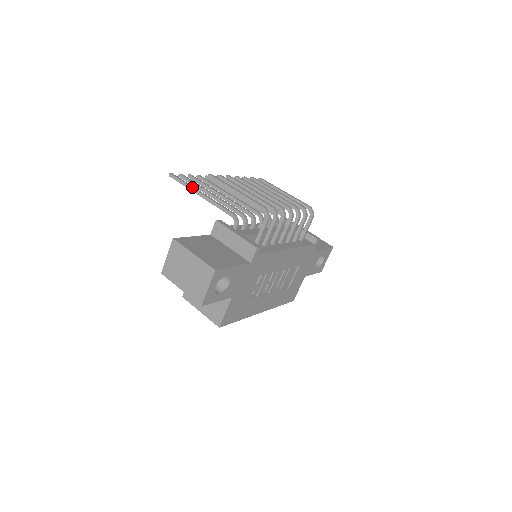
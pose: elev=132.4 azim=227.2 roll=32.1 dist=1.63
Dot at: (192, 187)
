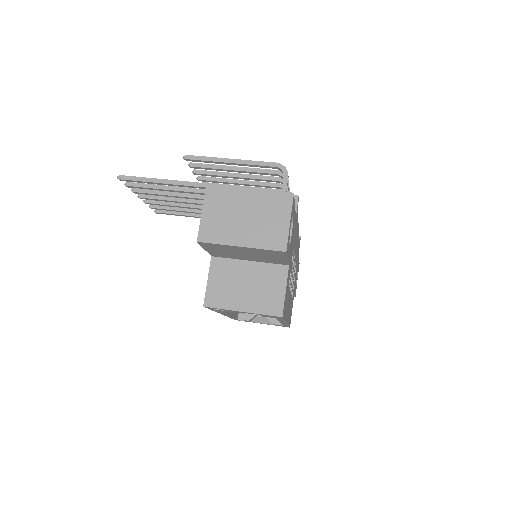
Dot at: (162, 179)
